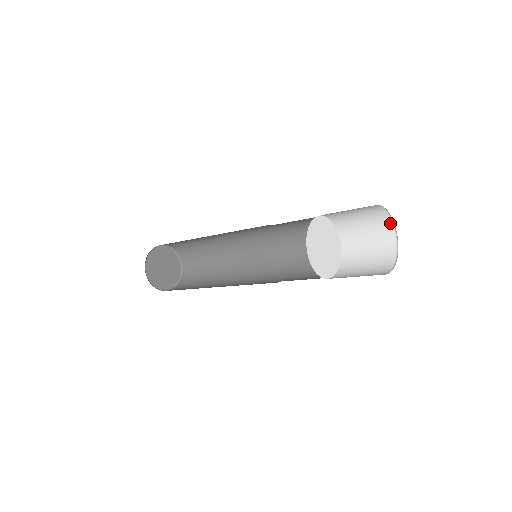
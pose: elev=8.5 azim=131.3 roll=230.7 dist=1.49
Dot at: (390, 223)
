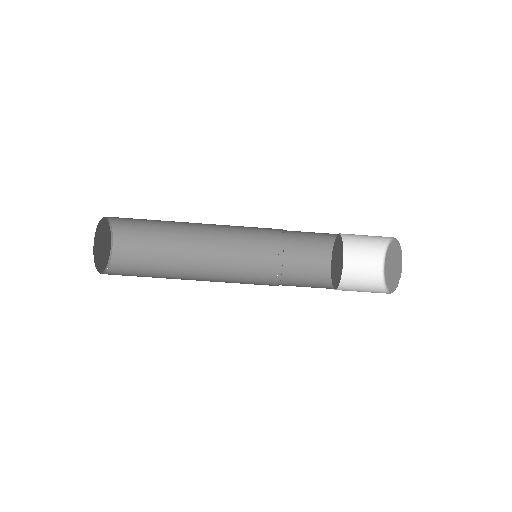
Dot at: (379, 274)
